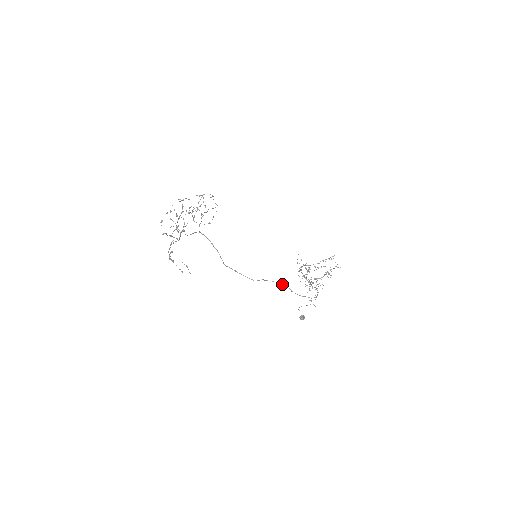
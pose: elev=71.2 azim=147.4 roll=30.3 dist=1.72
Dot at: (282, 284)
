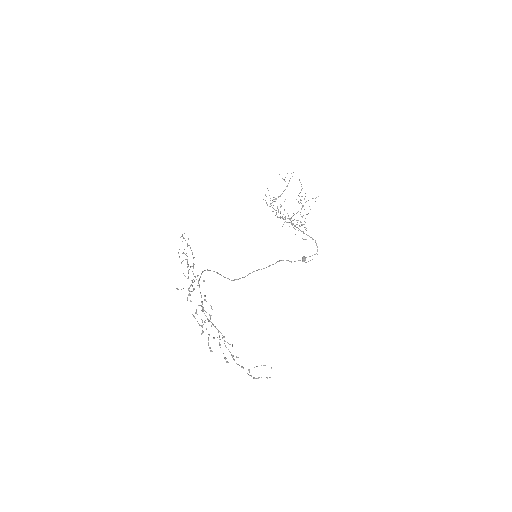
Dot at: occluded
